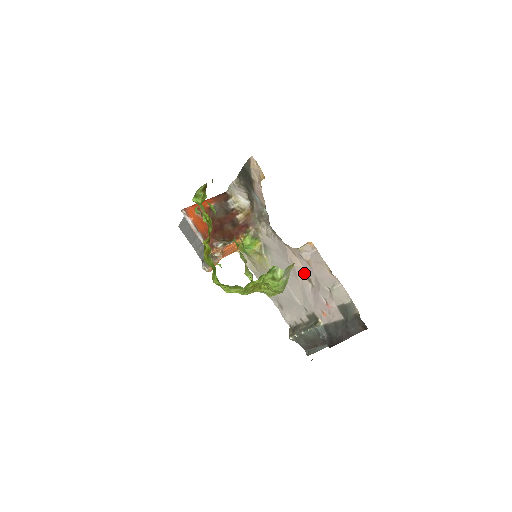
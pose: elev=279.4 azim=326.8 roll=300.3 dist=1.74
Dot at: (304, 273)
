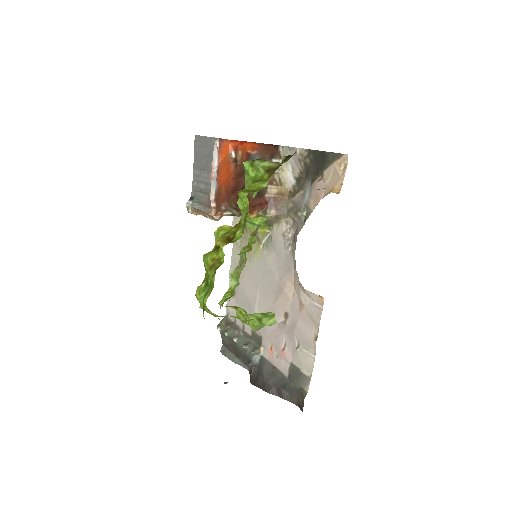
Dot at: (287, 305)
